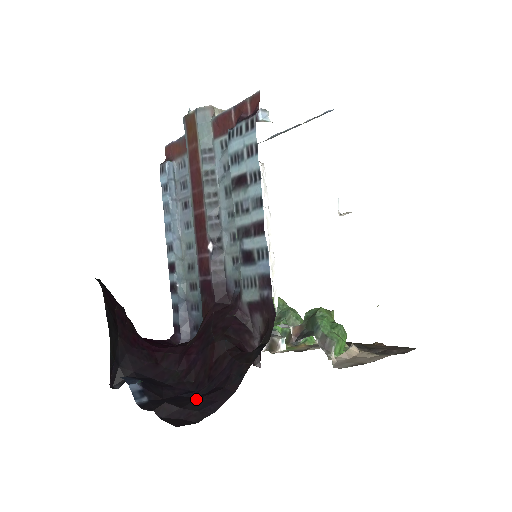
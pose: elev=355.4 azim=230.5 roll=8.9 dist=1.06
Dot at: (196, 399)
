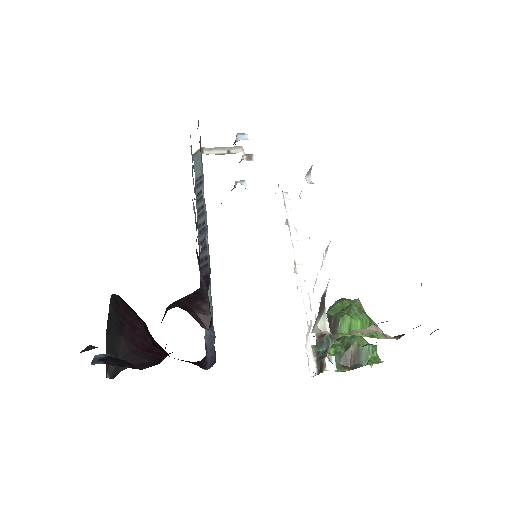
Dot at: occluded
